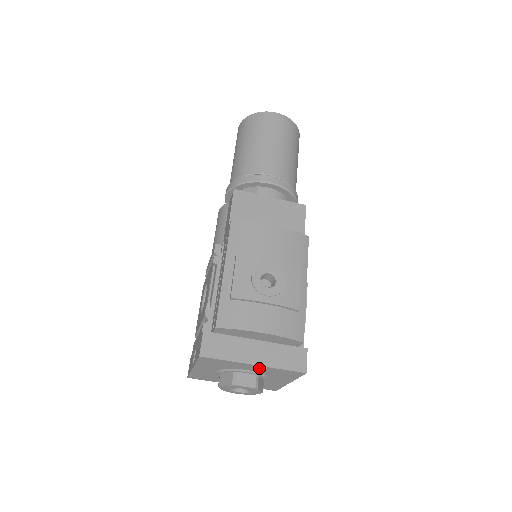
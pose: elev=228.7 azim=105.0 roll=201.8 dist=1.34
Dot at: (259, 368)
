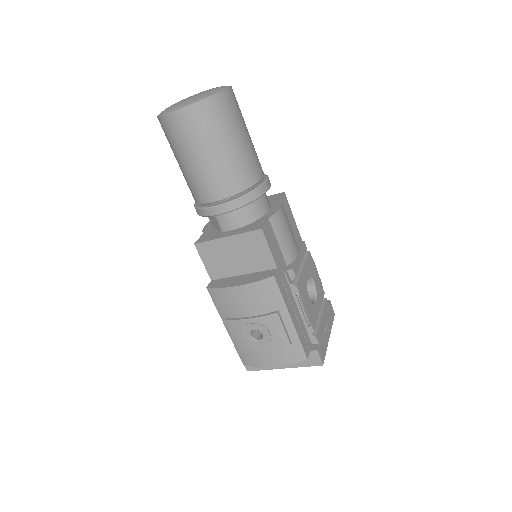
Dot at: occluded
